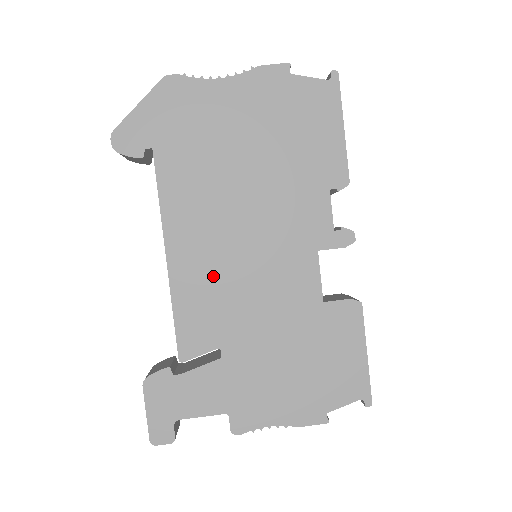
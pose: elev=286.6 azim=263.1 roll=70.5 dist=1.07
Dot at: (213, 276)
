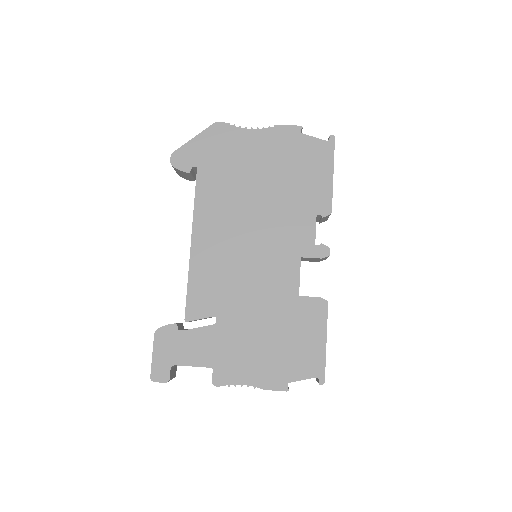
Dot at: (221, 262)
